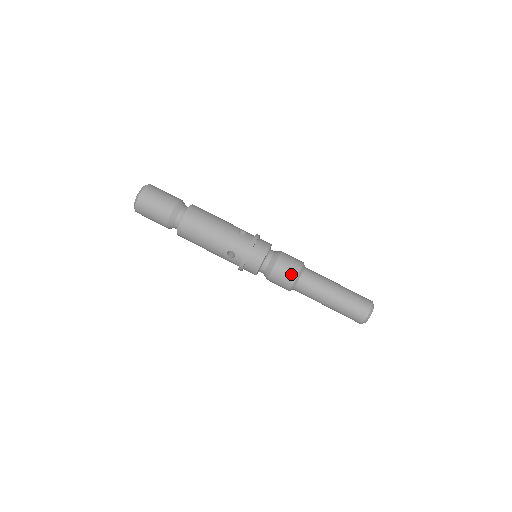
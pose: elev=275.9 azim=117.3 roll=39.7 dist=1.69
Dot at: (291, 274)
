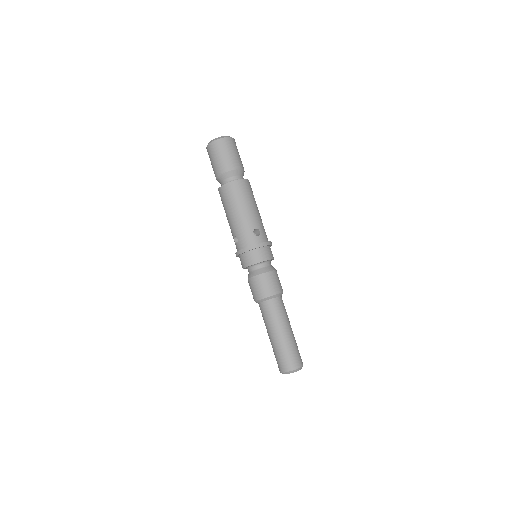
Dot at: (260, 293)
